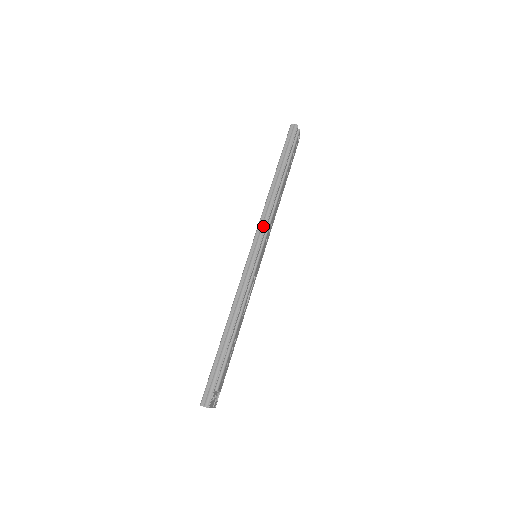
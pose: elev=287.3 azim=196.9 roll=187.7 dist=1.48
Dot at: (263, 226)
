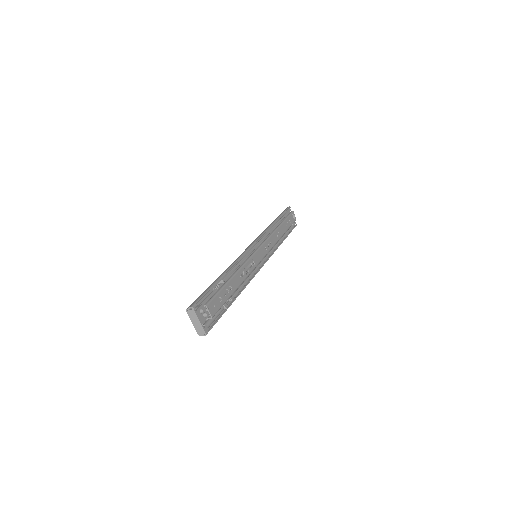
Dot at: (260, 236)
